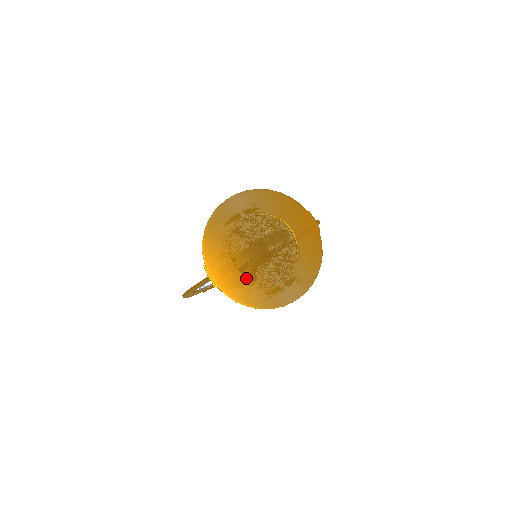
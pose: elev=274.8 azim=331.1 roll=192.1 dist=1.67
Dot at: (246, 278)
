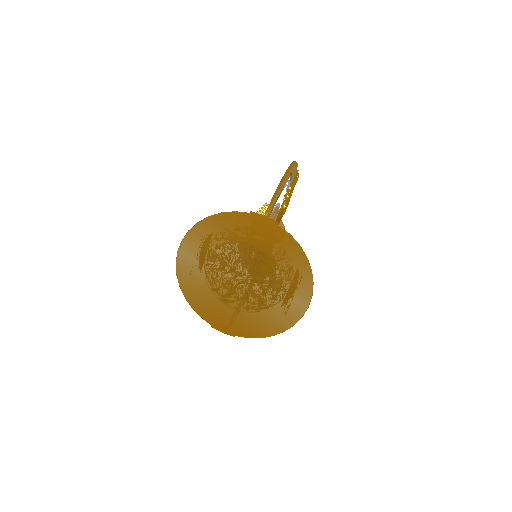
Dot at: (251, 315)
